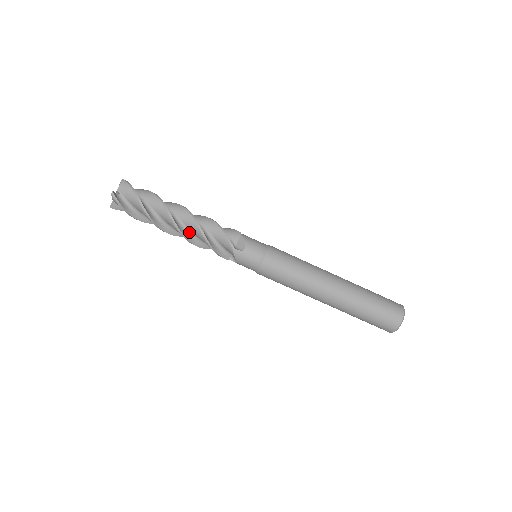
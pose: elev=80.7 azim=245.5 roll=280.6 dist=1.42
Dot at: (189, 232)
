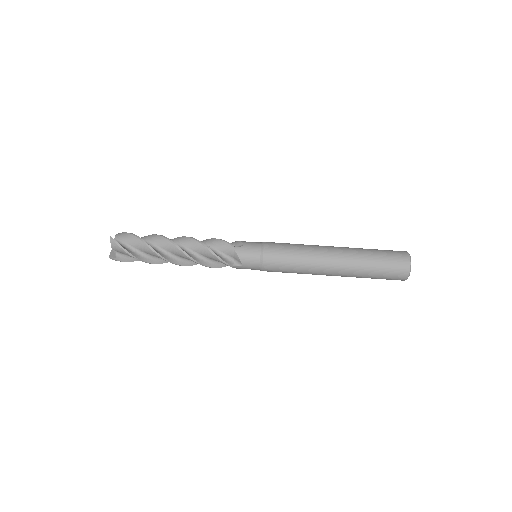
Dot at: (188, 251)
